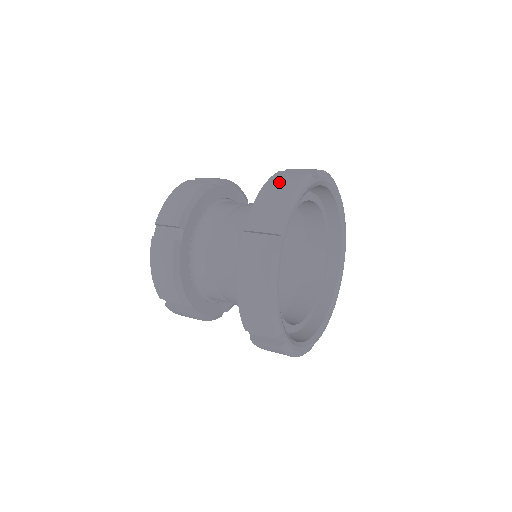
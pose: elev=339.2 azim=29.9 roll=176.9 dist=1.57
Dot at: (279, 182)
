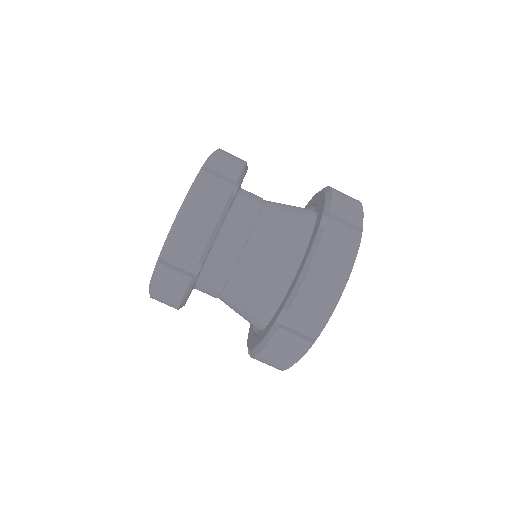
Dot at: occluded
